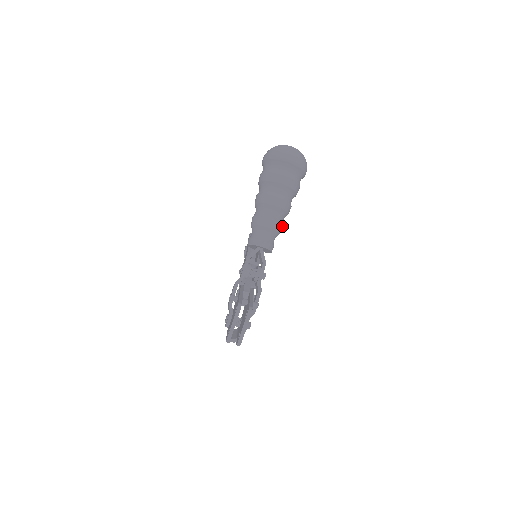
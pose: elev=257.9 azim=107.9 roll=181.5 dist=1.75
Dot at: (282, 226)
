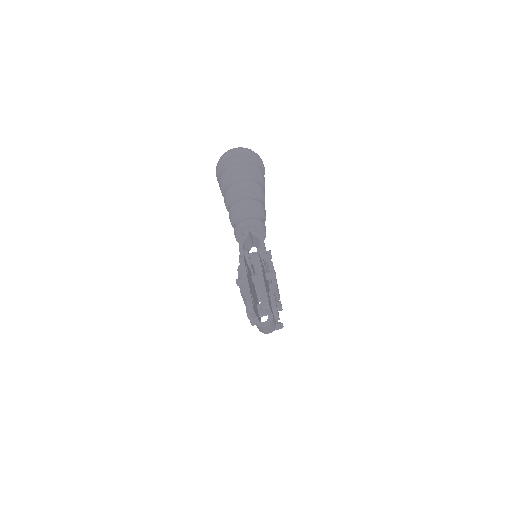
Dot at: (263, 206)
